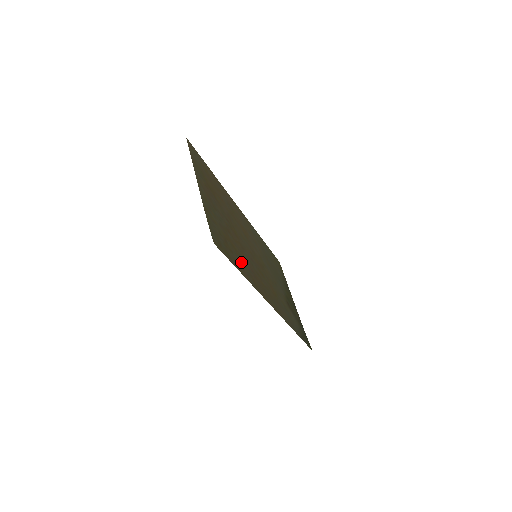
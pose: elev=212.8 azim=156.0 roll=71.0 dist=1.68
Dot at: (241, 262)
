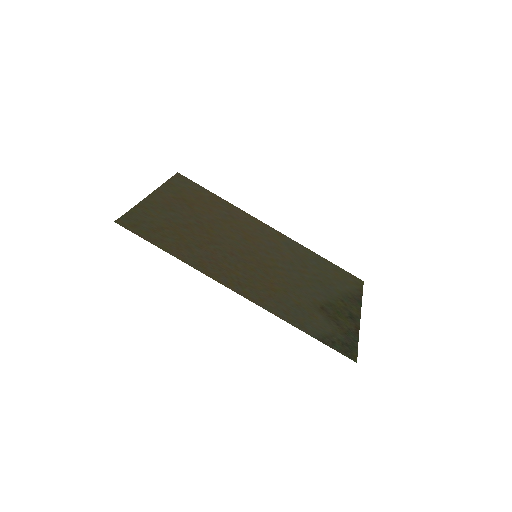
Dot at: (184, 247)
